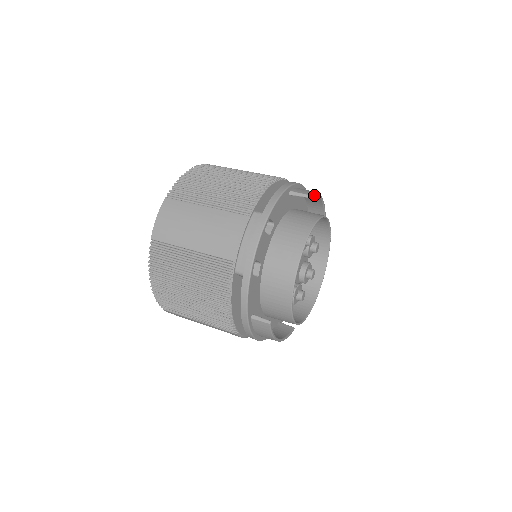
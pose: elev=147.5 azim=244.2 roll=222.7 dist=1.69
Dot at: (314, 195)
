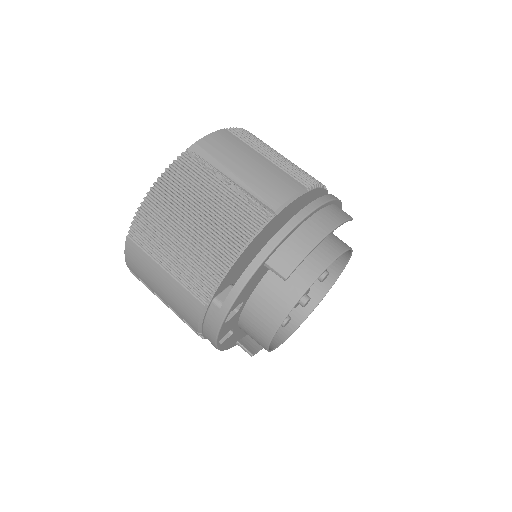
Dot at: (312, 242)
